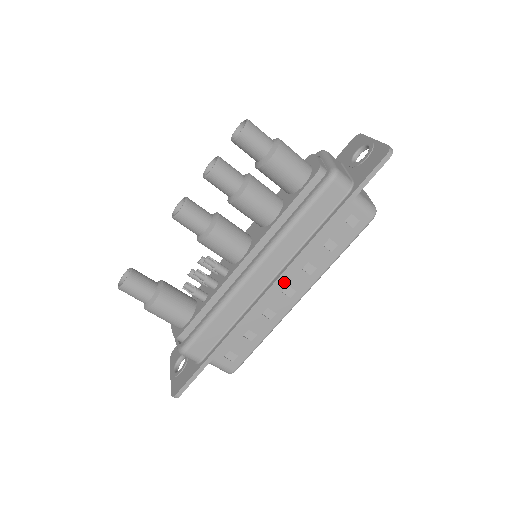
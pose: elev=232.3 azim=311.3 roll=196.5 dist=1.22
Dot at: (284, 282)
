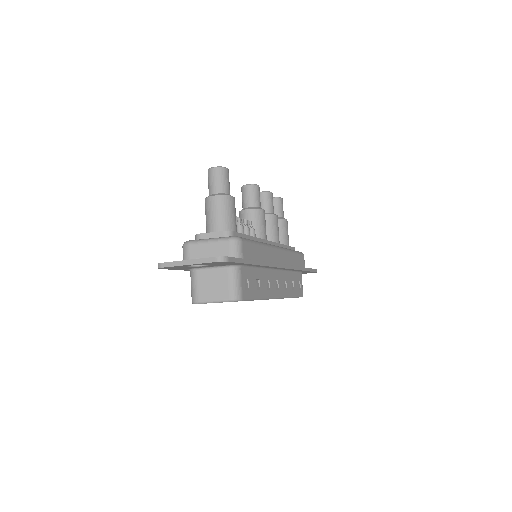
Dot at: (278, 276)
